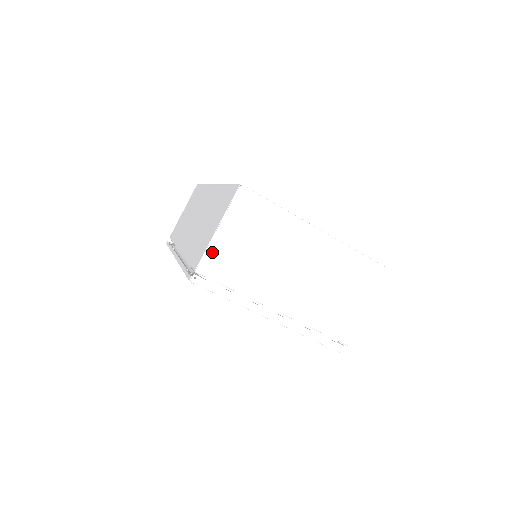
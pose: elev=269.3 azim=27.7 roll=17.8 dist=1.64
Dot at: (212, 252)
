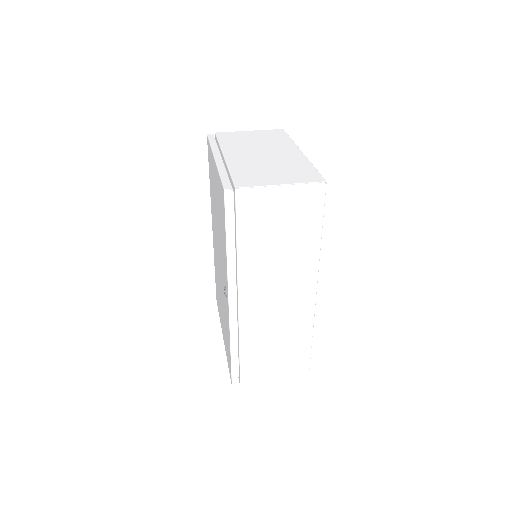
Dot at: (234, 133)
